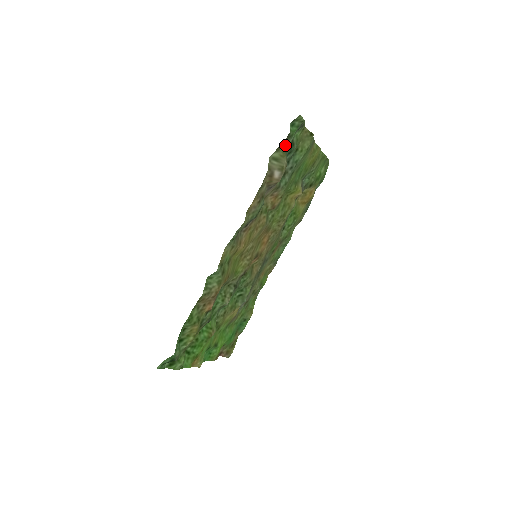
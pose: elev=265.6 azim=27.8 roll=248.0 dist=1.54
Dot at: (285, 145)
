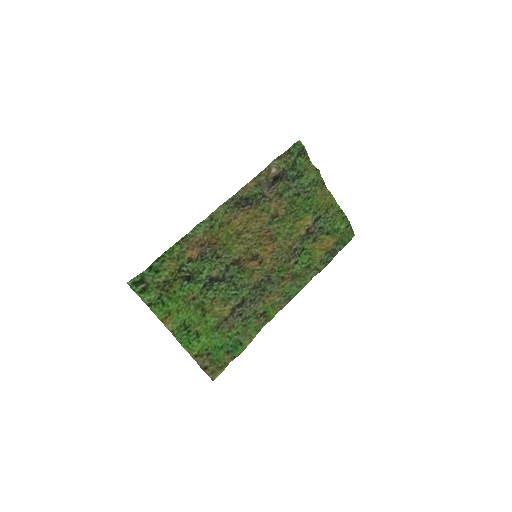
Dot at: (286, 157)
